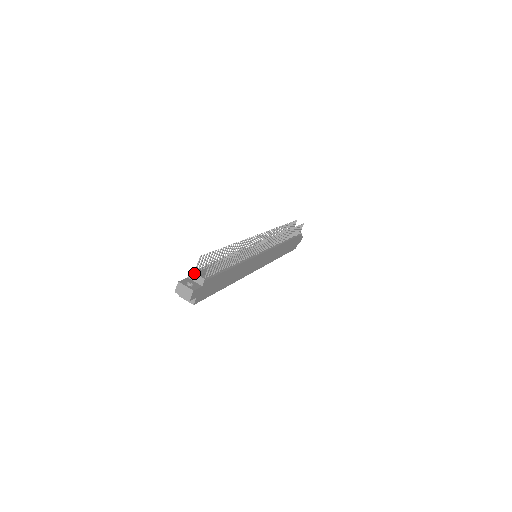
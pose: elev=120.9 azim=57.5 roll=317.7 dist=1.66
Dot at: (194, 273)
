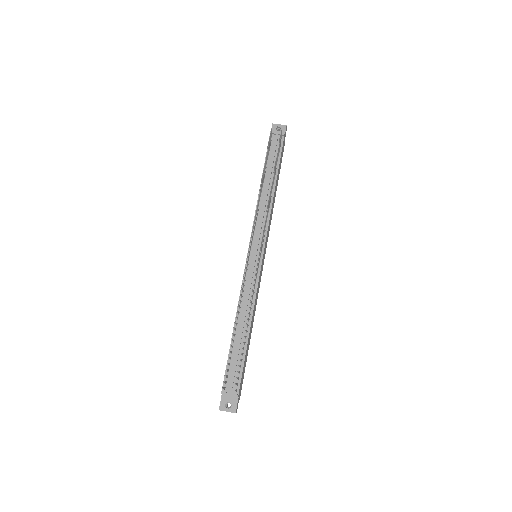
Dot at: occluded
